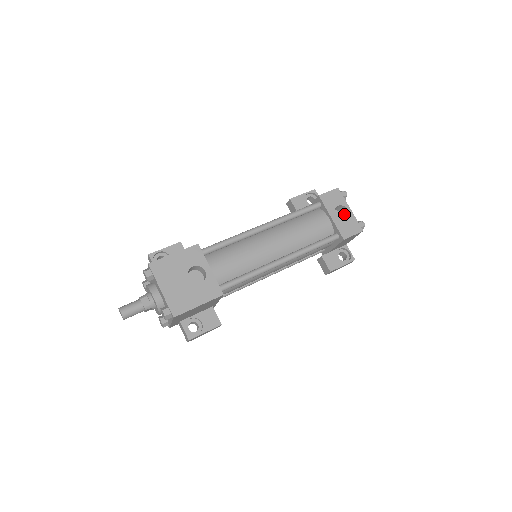
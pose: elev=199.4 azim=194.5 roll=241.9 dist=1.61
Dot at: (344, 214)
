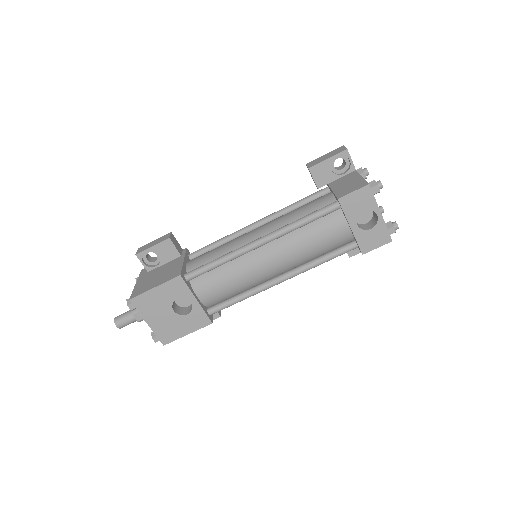
Dot at: (373, 211)
